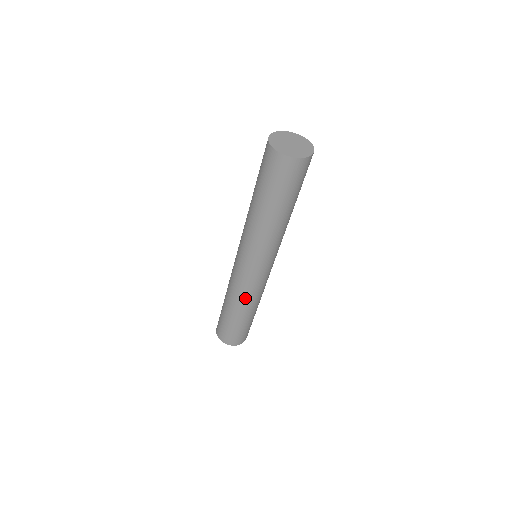
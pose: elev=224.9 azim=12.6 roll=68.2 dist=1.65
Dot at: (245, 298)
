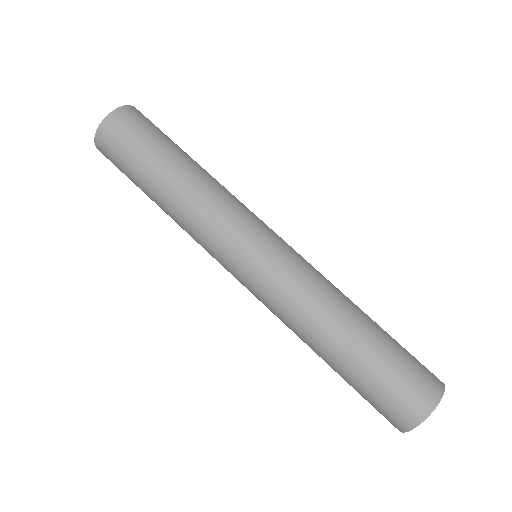
Dot at: (292, 321)
